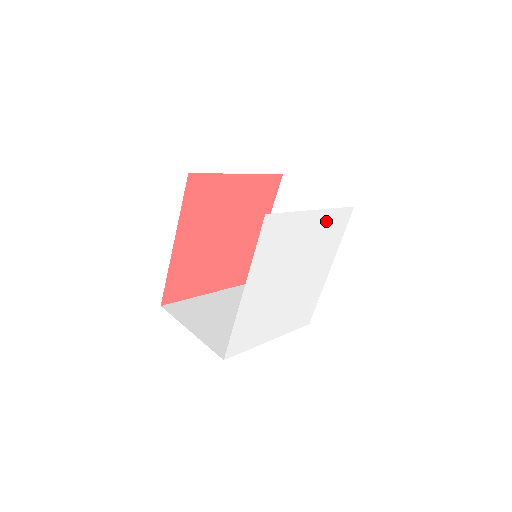
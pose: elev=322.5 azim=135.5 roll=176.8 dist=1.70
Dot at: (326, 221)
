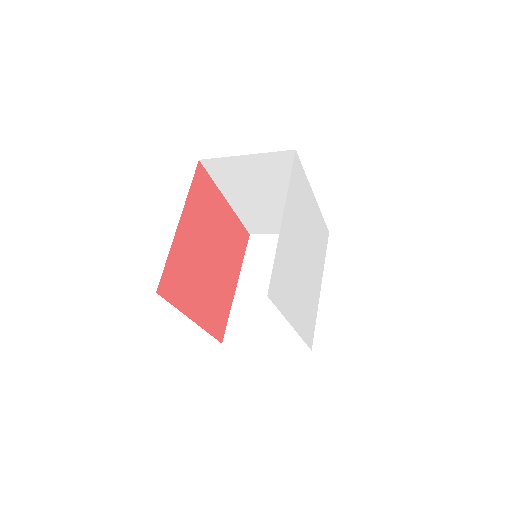
Dot at: (318, 220)
